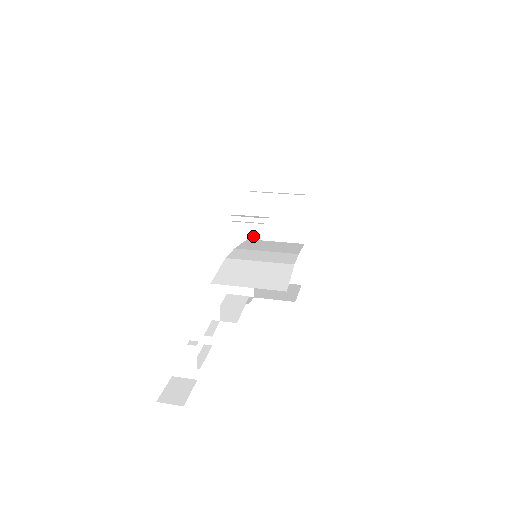
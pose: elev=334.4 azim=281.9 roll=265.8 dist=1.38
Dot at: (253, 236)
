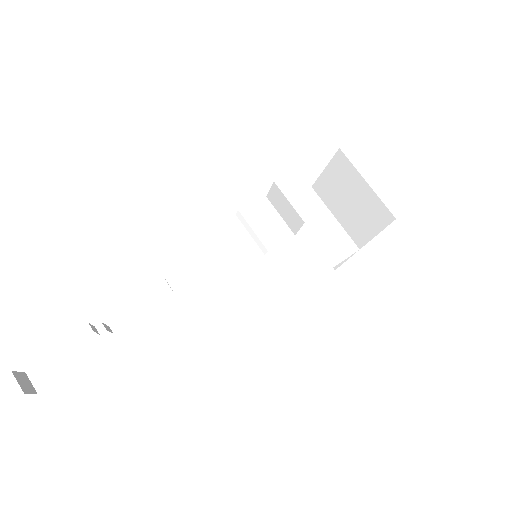
Dot at: (318, 190)
